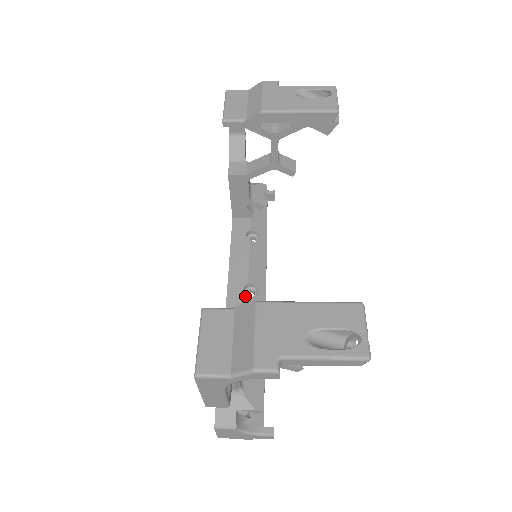
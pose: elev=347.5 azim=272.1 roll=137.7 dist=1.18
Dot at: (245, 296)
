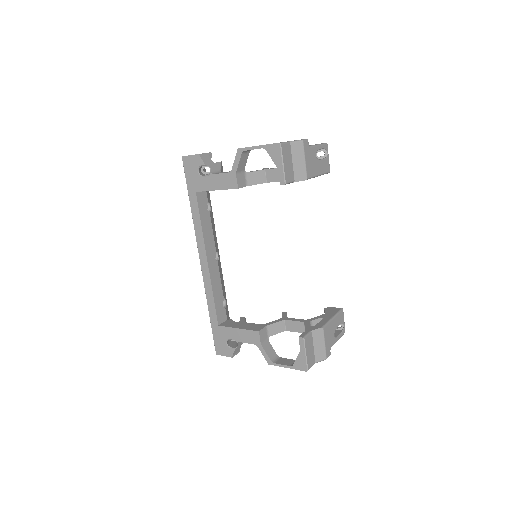
Dot at: (217, 263)
